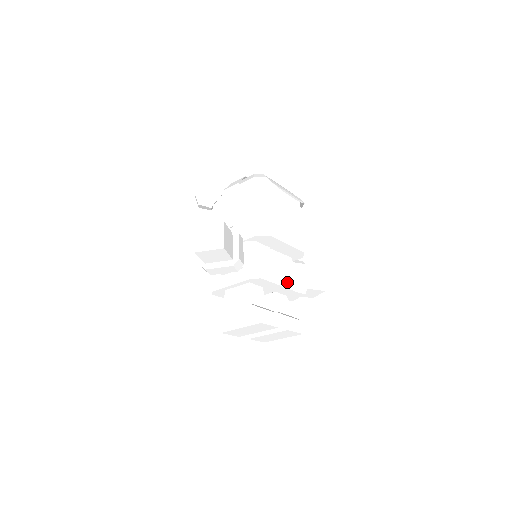
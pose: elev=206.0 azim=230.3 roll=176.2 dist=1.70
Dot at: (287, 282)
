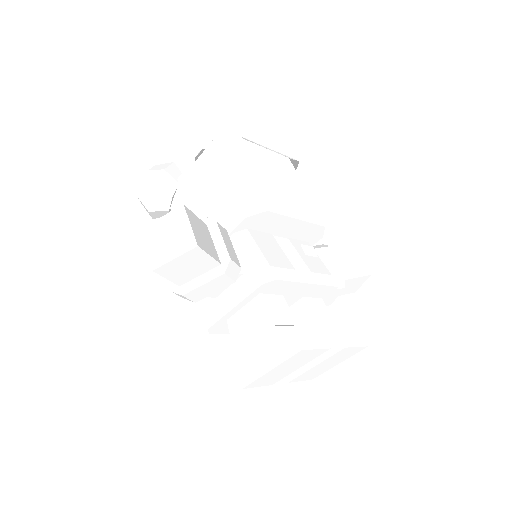
Dot at: (316, 276)
